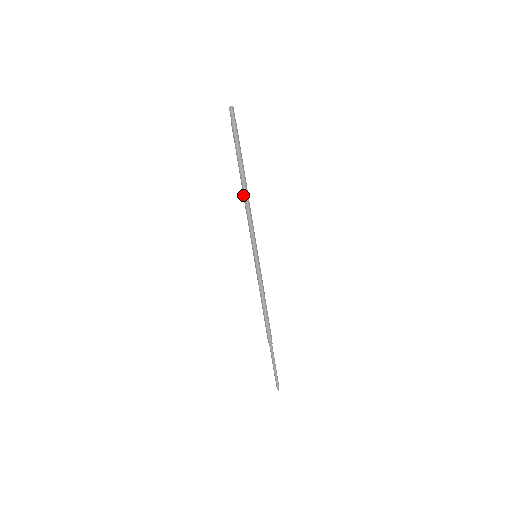
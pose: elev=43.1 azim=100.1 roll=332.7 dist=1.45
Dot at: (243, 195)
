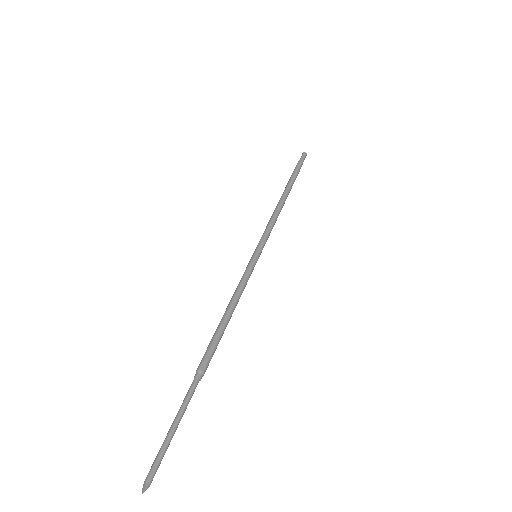
Dot at: (278, 202)
